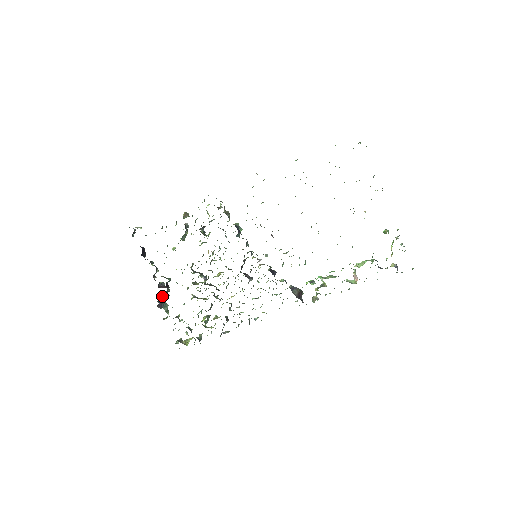
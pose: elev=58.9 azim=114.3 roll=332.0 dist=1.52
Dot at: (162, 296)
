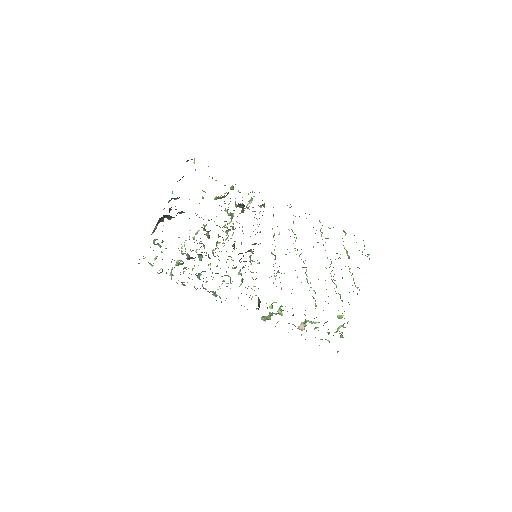
Dot at: (164, 217)
